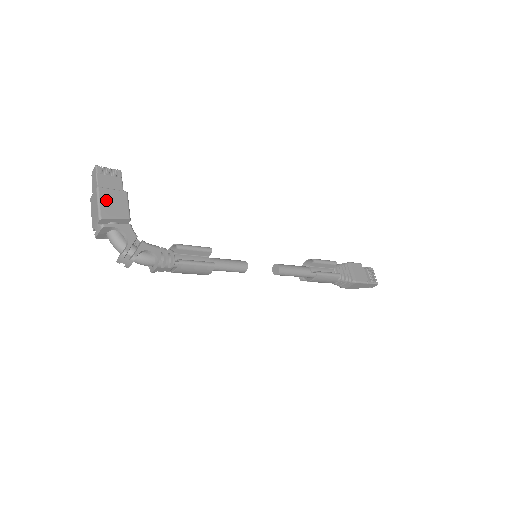
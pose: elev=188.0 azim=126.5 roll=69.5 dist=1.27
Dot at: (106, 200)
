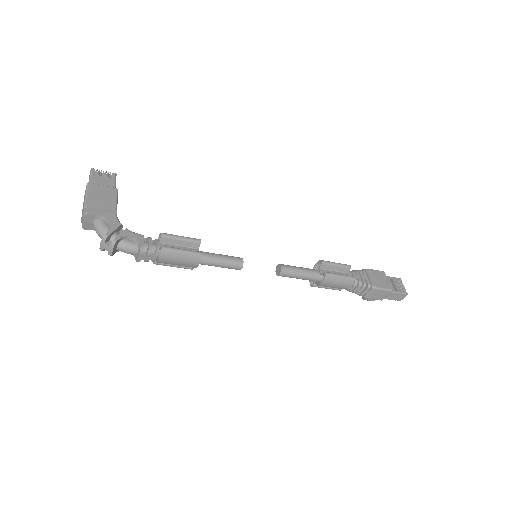
Dot at: (94, 193)
